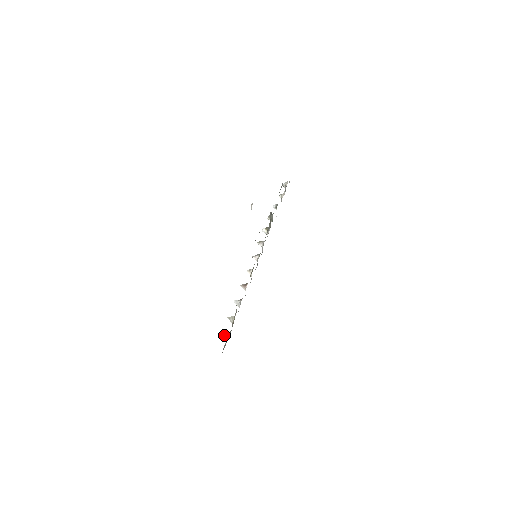
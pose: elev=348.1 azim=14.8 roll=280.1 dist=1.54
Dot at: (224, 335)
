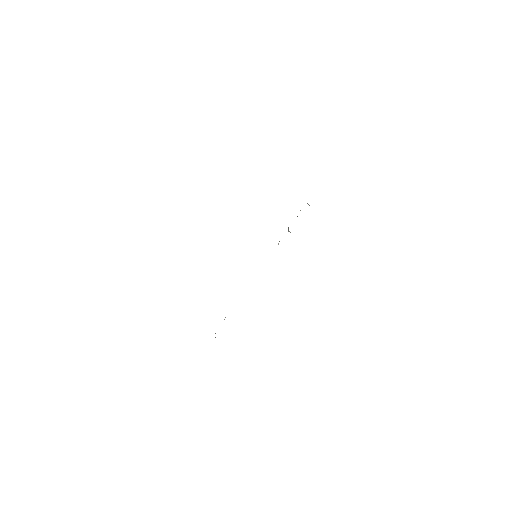
Dot at: (215, 333)
